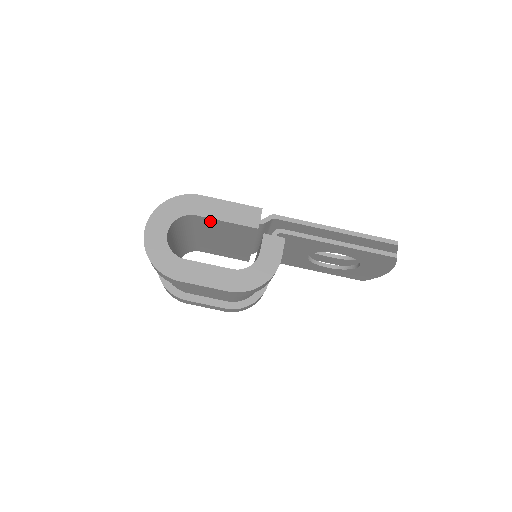
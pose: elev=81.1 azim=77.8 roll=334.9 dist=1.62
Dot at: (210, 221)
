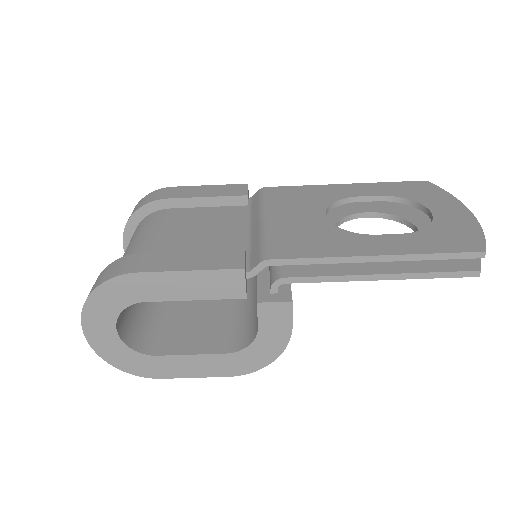
Dot at: occluded
